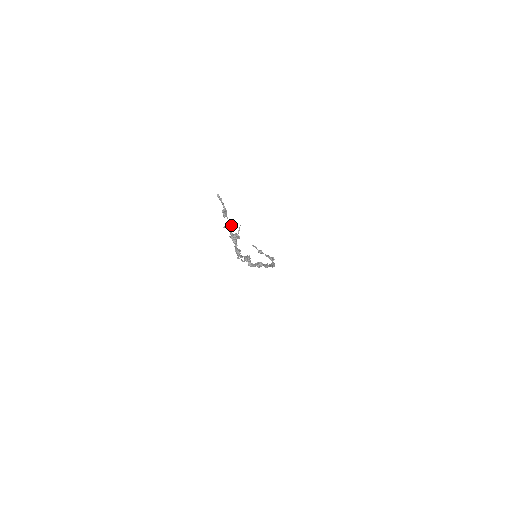
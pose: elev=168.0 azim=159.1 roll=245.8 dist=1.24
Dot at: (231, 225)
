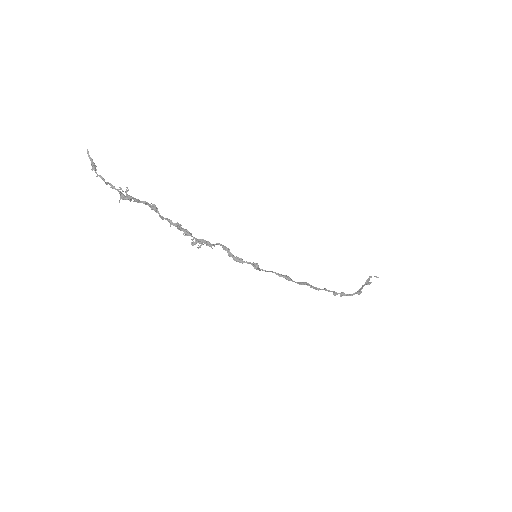
Dot at: (104, 181)
